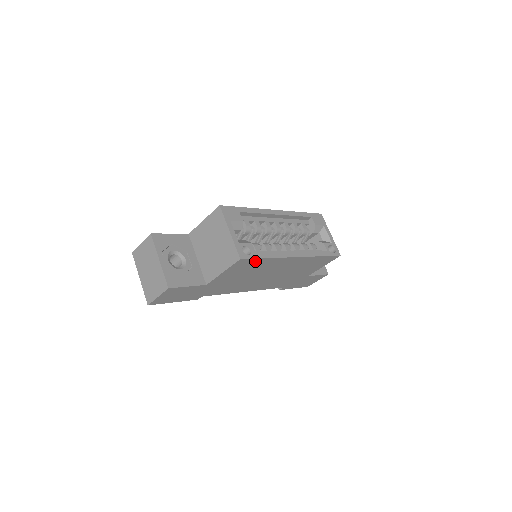
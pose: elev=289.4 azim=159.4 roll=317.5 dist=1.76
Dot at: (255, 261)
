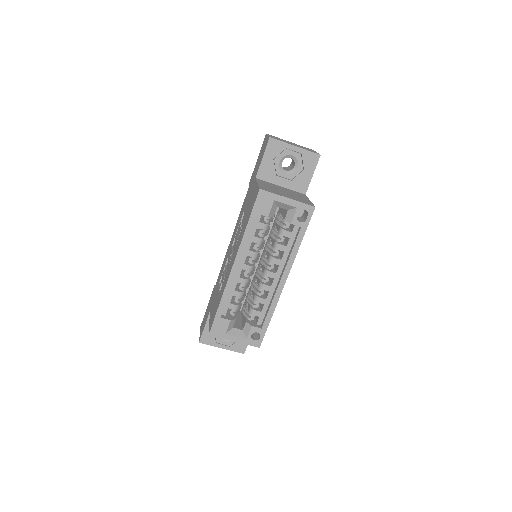
Dot at: occluded
